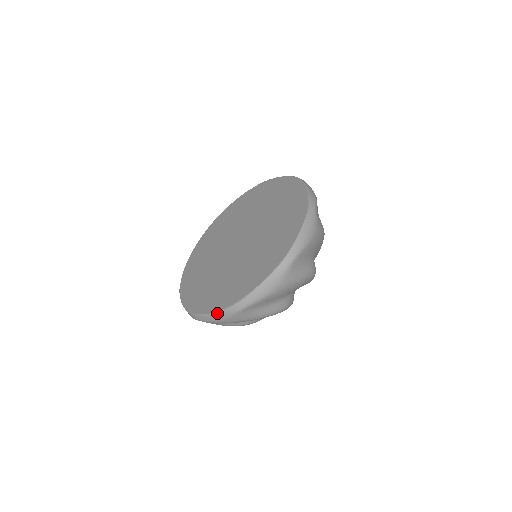
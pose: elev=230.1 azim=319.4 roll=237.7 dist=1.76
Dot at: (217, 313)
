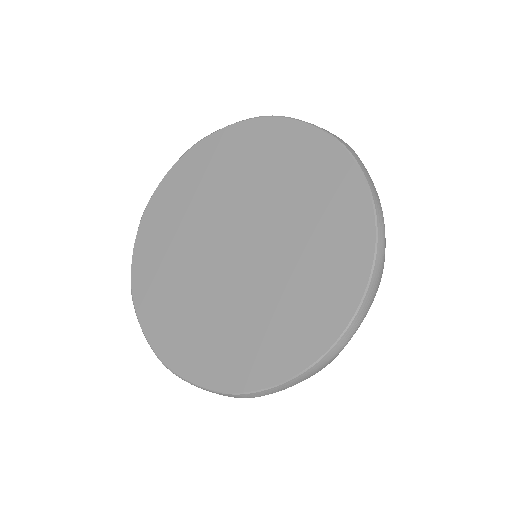
Dot at: (212, 391)
